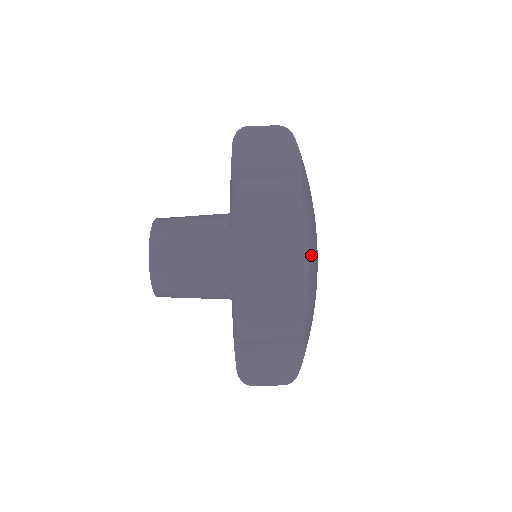
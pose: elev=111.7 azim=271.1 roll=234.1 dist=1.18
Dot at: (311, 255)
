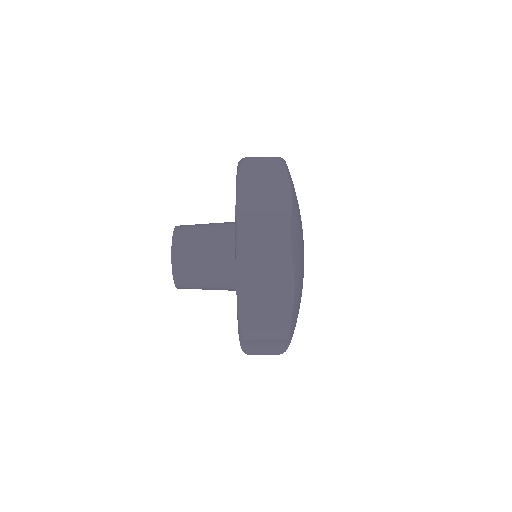
Dot at: occluded
